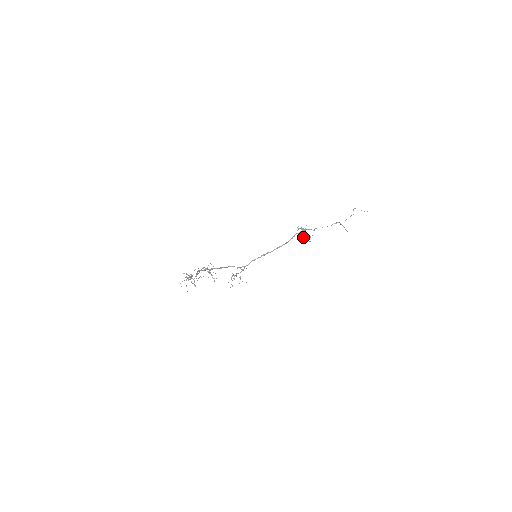
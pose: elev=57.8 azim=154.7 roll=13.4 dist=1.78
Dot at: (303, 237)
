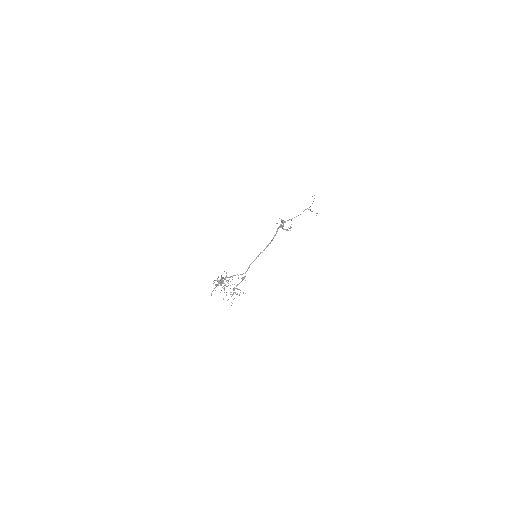
Dot at: (285, 229)
